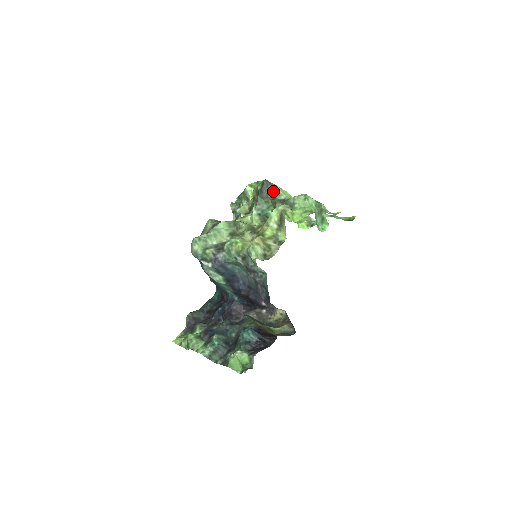
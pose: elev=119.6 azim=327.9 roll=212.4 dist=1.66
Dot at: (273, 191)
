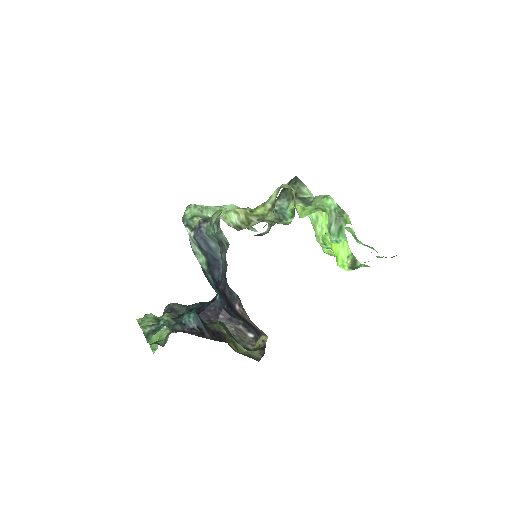
Dot at: (298, 188)
